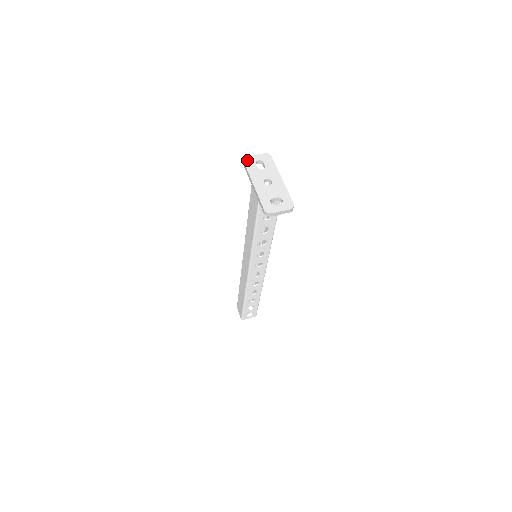
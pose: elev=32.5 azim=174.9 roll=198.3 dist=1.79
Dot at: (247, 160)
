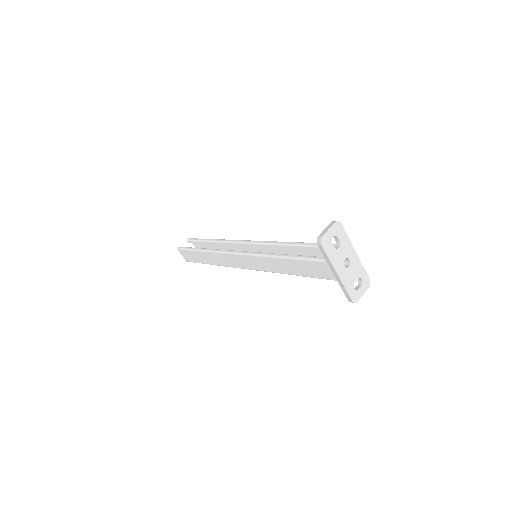
Dot at: (324, 242)
